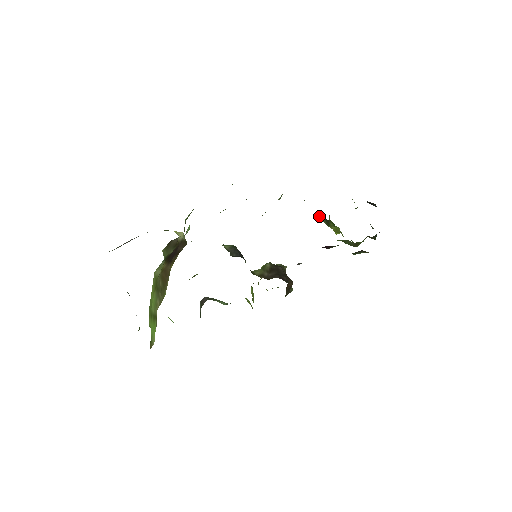
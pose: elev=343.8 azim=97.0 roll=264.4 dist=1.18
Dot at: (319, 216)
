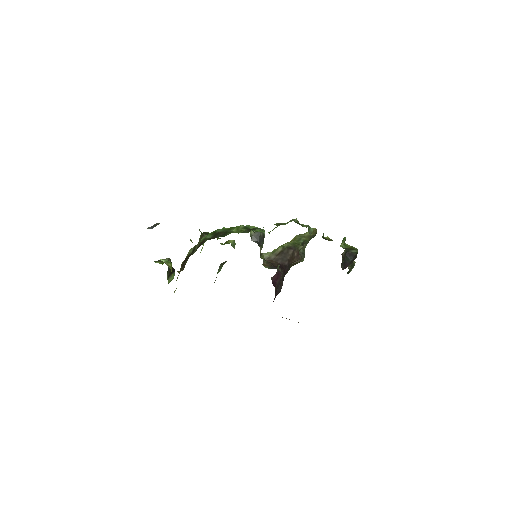
Dot at: occluded
